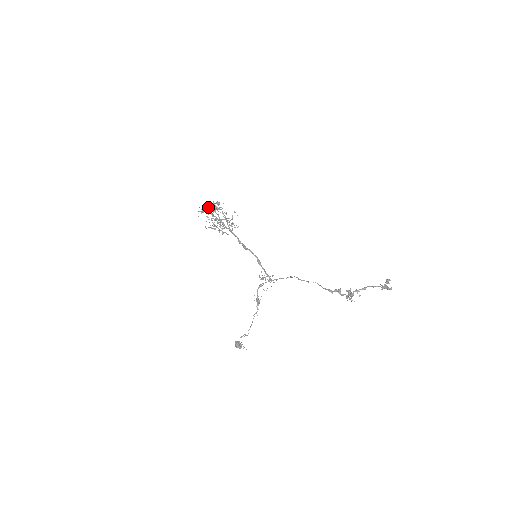
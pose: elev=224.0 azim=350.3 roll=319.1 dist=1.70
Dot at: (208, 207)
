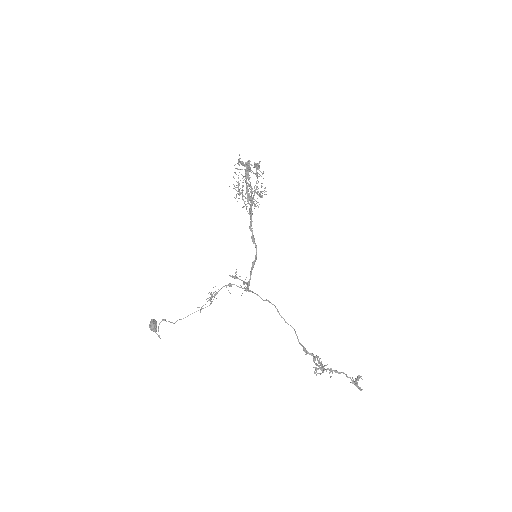
Dot at: occluded
